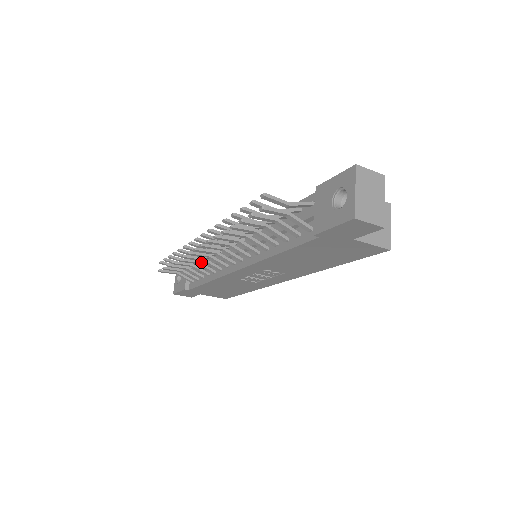
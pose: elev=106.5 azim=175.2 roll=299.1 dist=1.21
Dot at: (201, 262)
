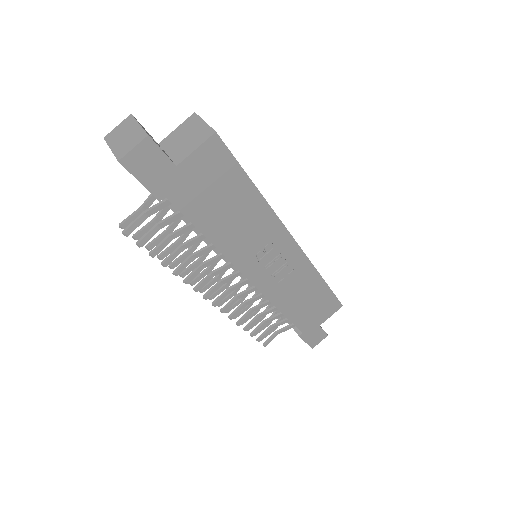
Dot at: occluded
